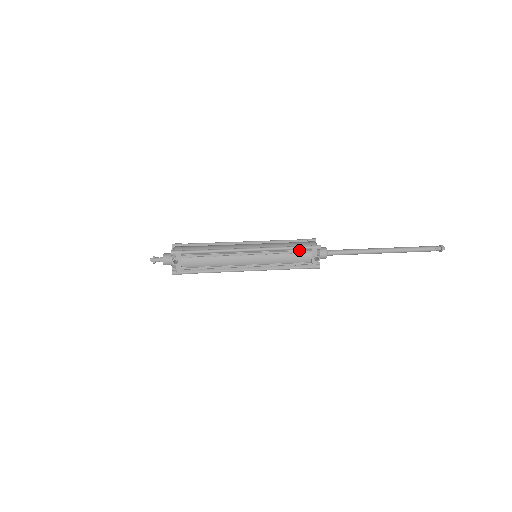
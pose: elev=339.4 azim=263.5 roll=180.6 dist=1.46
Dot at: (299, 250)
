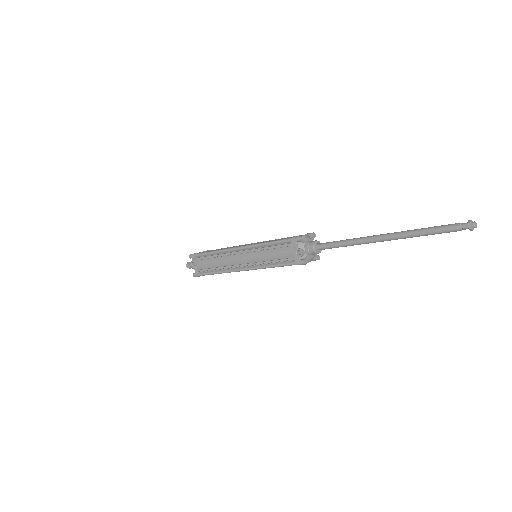
Dot at: (281, 244)
